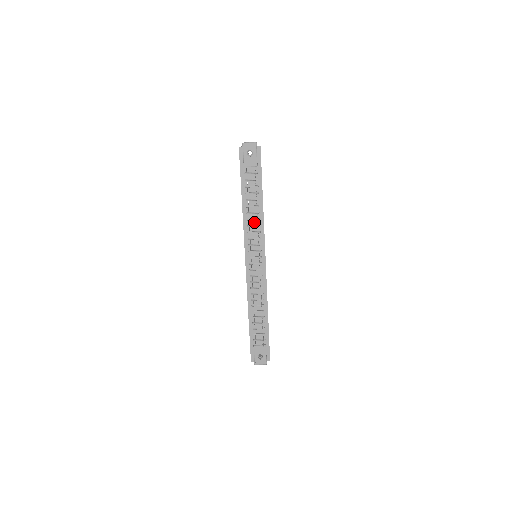
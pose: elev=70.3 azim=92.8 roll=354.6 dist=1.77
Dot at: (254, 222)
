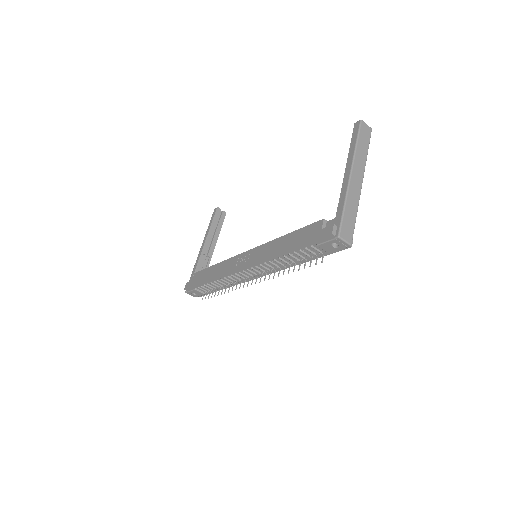
Dot at: (278, 263)
